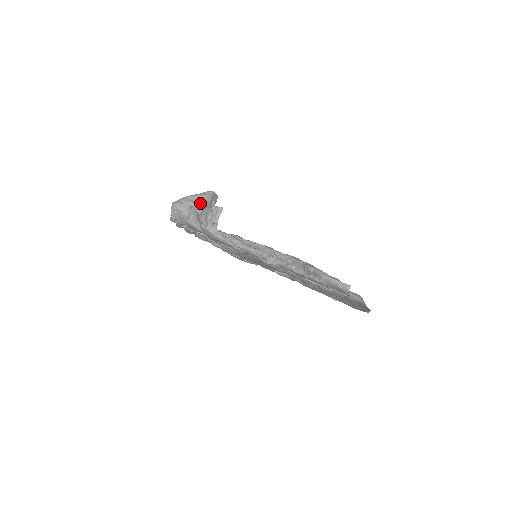
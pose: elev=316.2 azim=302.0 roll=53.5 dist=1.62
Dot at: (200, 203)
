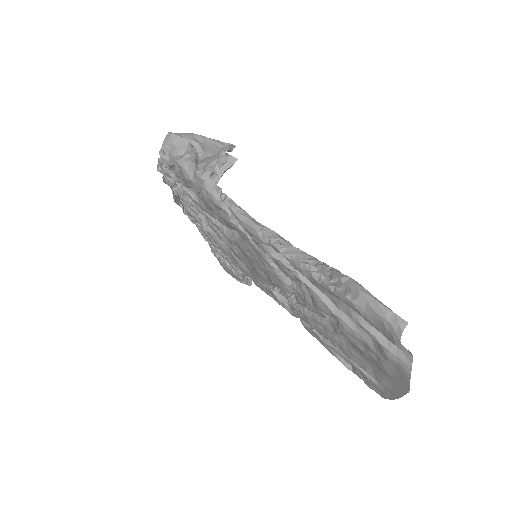
Dot at: (207, 148)
